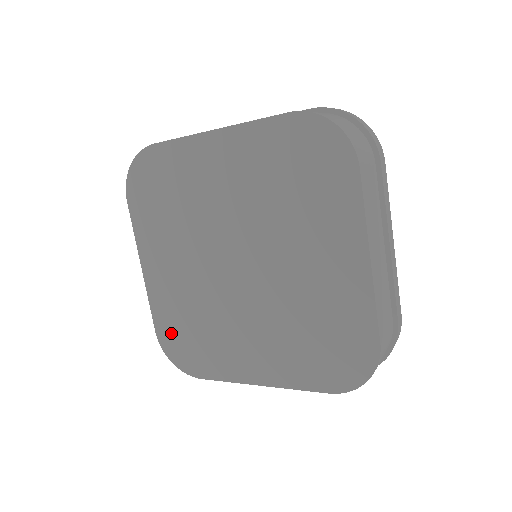
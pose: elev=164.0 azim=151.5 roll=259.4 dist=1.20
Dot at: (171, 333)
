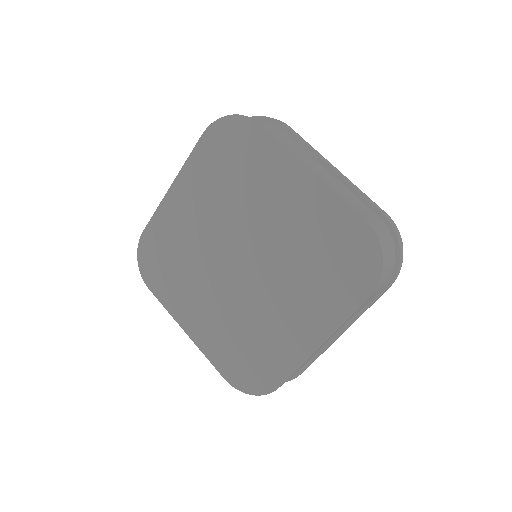
Dot at: (234, 367)
